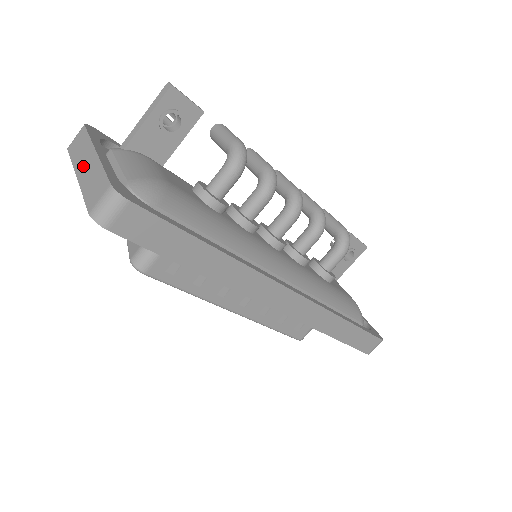
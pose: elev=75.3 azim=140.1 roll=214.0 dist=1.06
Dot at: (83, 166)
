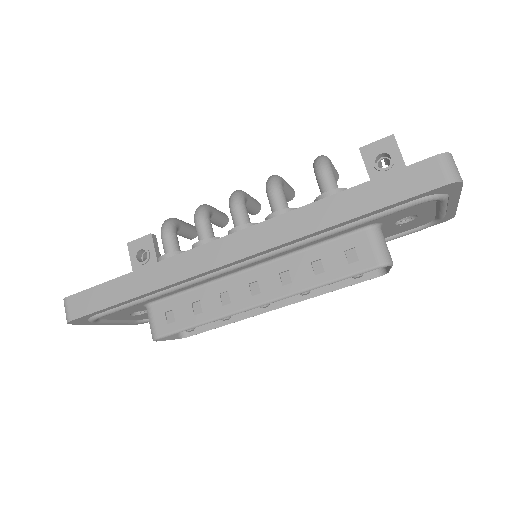
Dot at: occluded
